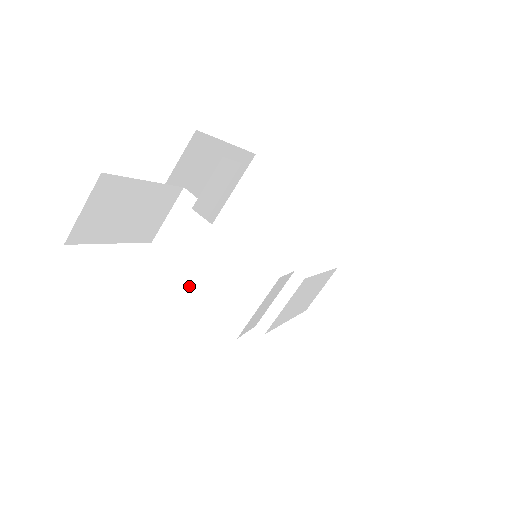
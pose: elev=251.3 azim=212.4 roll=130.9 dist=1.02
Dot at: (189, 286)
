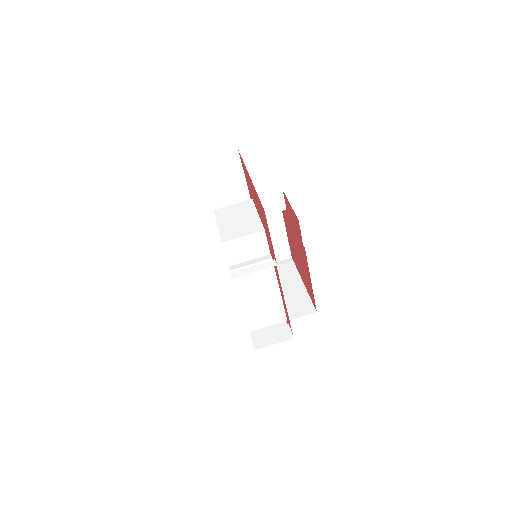
Dot at: (222, 220)
